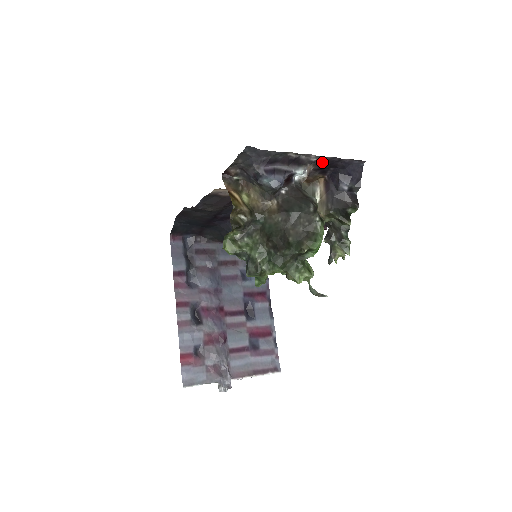
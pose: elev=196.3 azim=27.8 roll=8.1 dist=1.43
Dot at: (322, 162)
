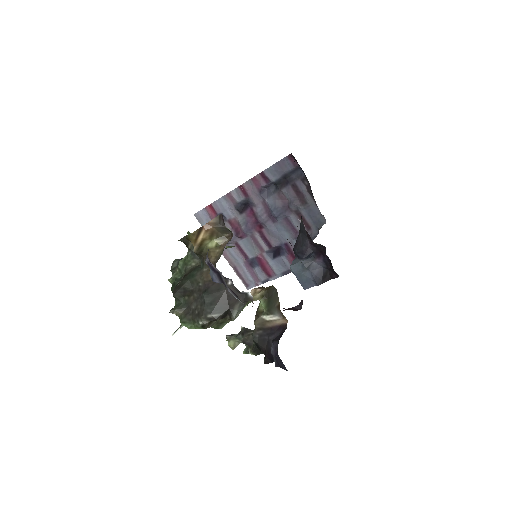
Dot at: occluded
